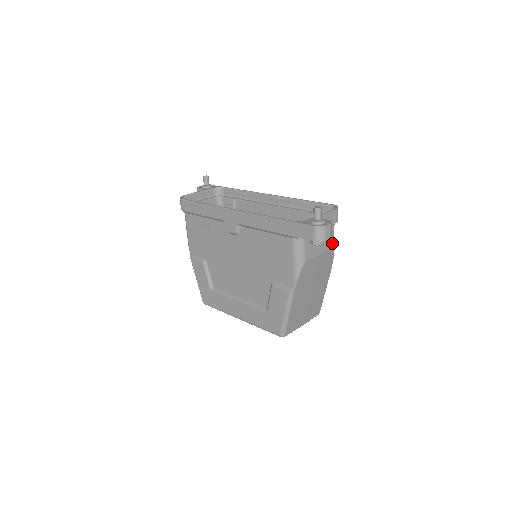
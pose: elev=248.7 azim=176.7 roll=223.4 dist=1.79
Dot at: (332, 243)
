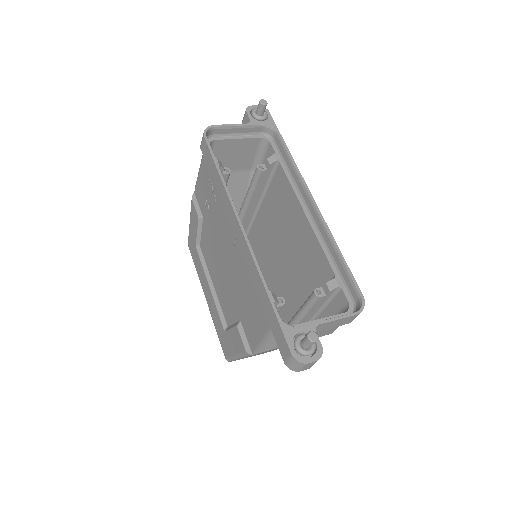
Dot at: (331, 331)
